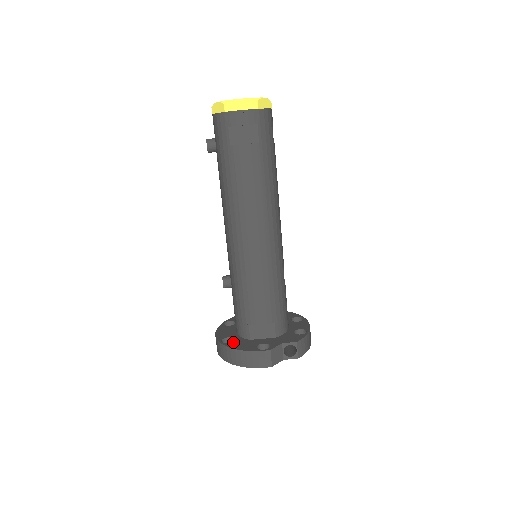
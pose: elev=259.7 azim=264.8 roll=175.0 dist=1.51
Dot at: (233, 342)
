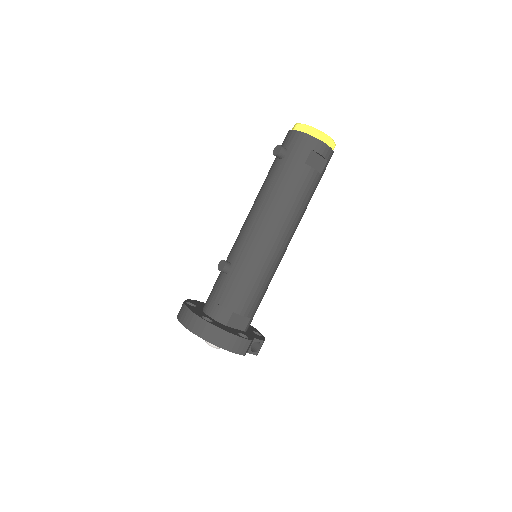
Dot at: (215, 323)
